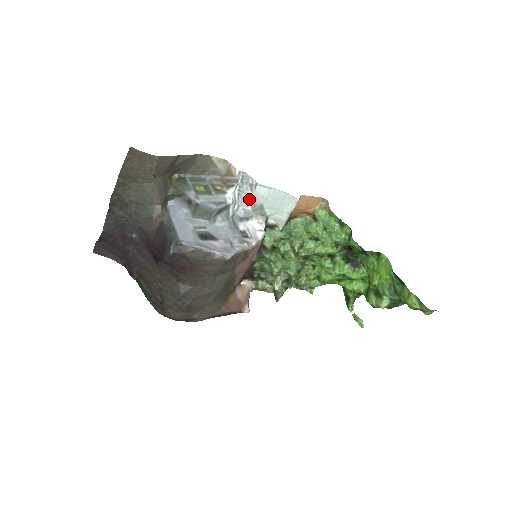
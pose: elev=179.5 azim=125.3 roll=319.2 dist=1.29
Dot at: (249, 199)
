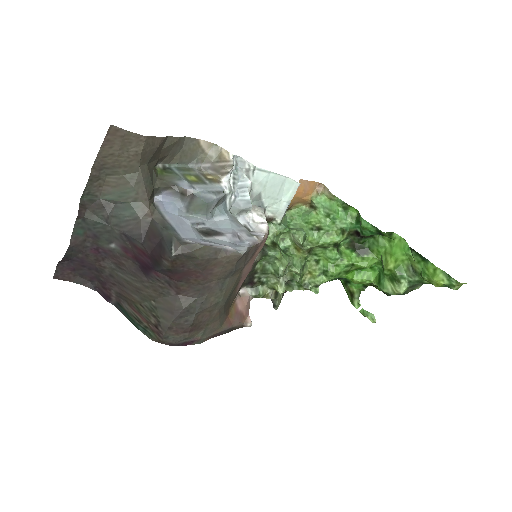
Dot at: (247, 187)
